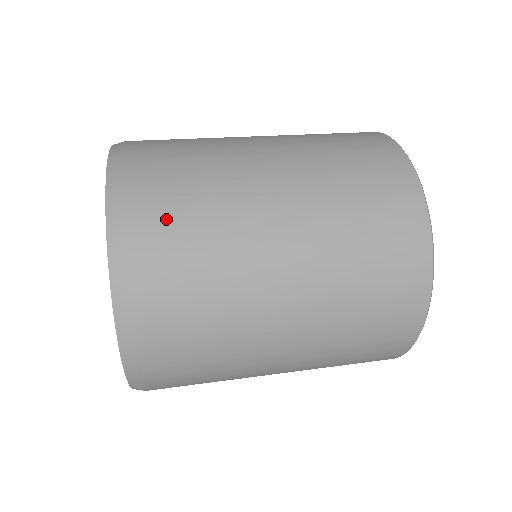
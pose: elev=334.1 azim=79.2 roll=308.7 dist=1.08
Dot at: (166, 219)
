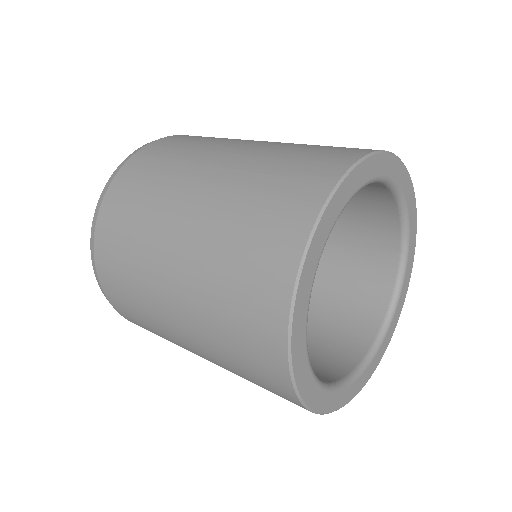
Dot at: (145, 165)
